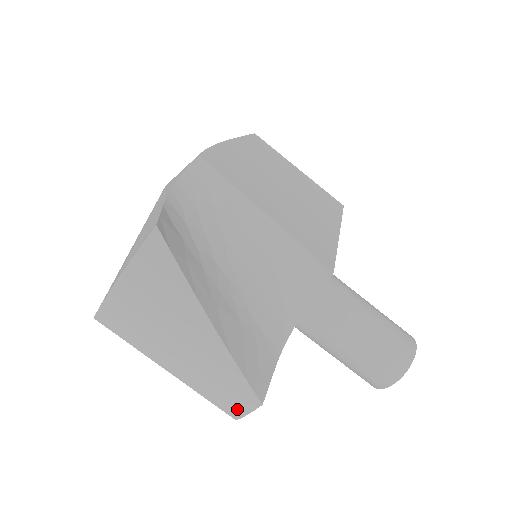
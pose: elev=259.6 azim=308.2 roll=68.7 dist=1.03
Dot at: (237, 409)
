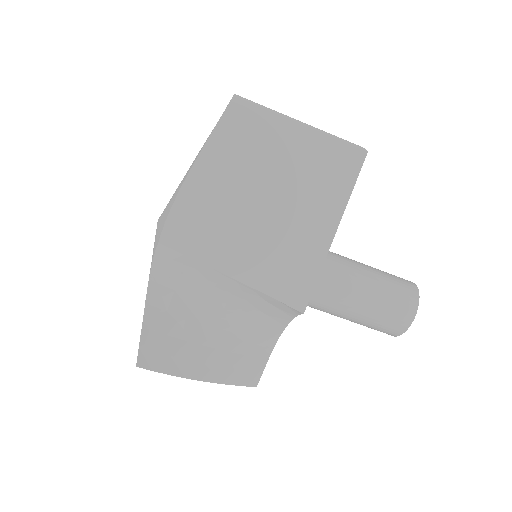
Dot at: occluded
